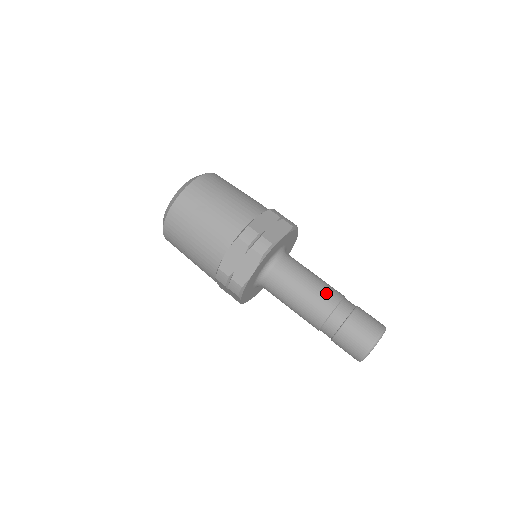
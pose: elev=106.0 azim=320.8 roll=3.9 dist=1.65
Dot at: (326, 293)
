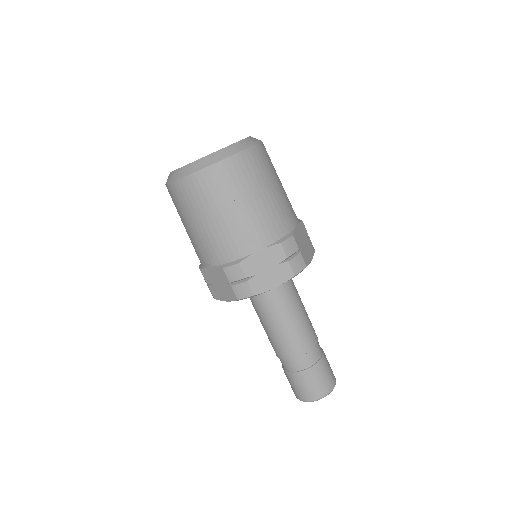
Dot at: (311, 329)
